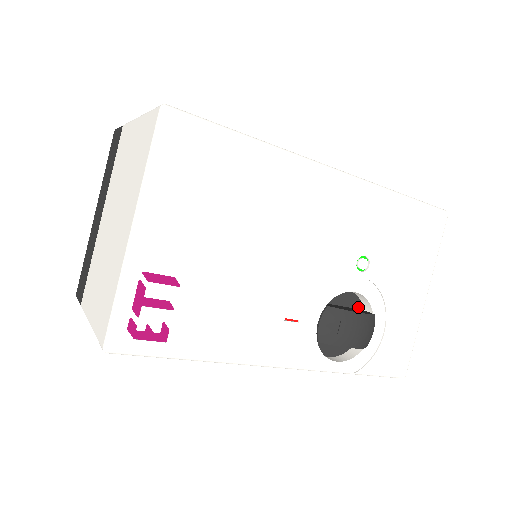
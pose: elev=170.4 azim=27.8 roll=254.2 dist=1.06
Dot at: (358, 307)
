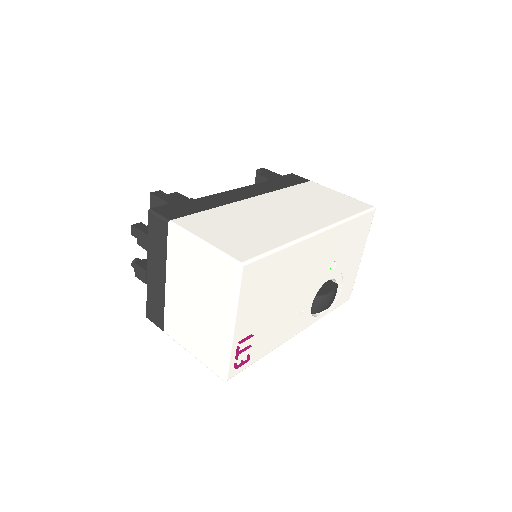
Dot at: occluded
